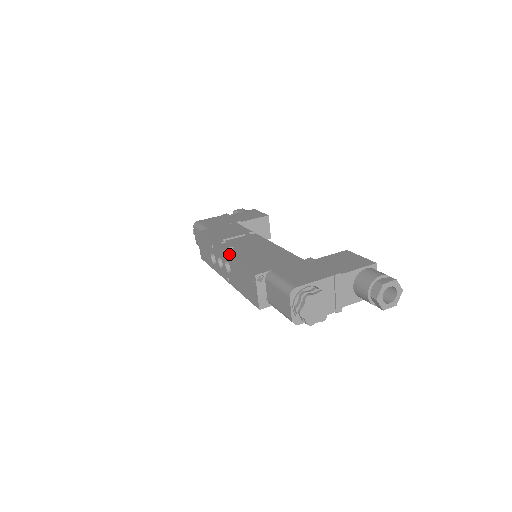
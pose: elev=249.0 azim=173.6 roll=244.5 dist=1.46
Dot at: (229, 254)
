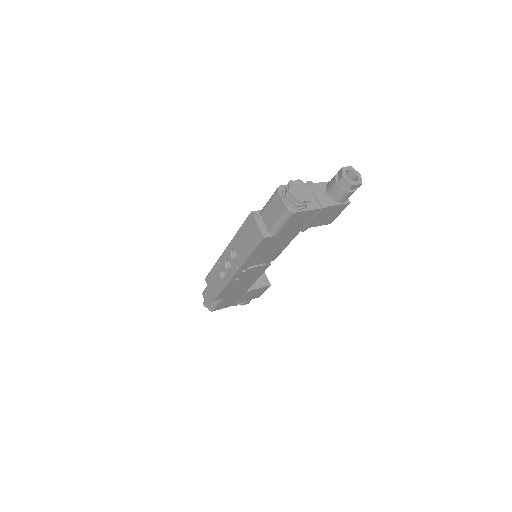
Dot at: (231, 241)
